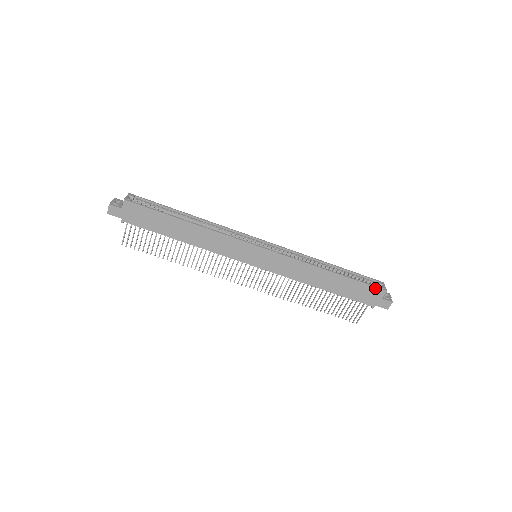
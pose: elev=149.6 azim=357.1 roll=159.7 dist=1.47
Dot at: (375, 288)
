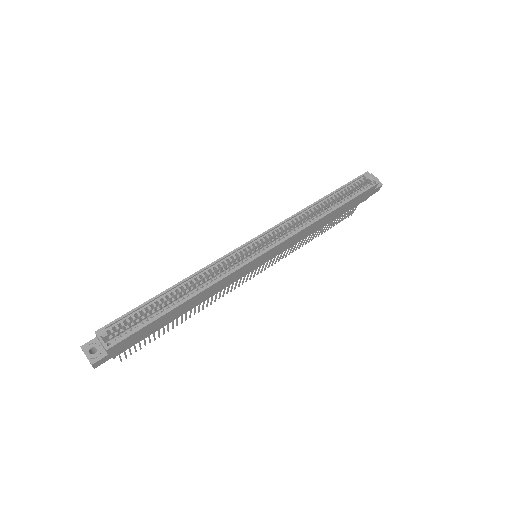
Dot at: (369, 189)
